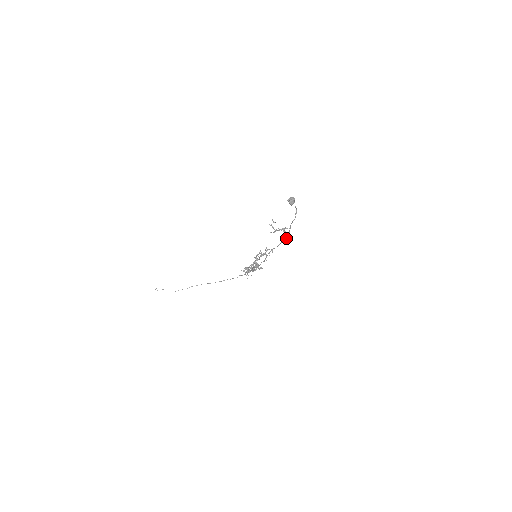
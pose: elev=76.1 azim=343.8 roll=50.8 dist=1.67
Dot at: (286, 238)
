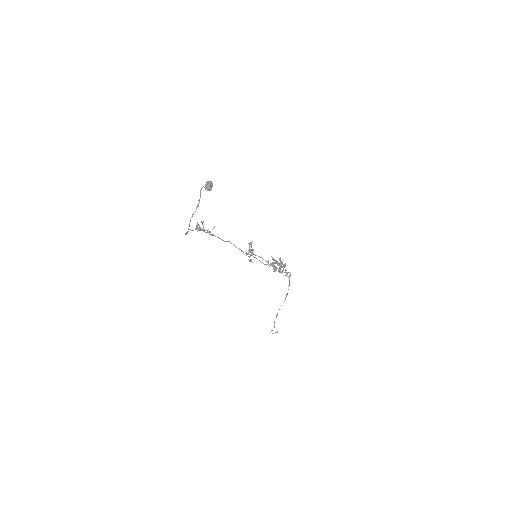
Dot at: occluded
